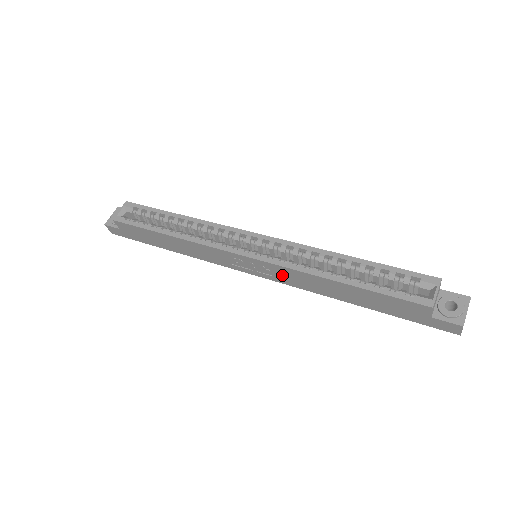
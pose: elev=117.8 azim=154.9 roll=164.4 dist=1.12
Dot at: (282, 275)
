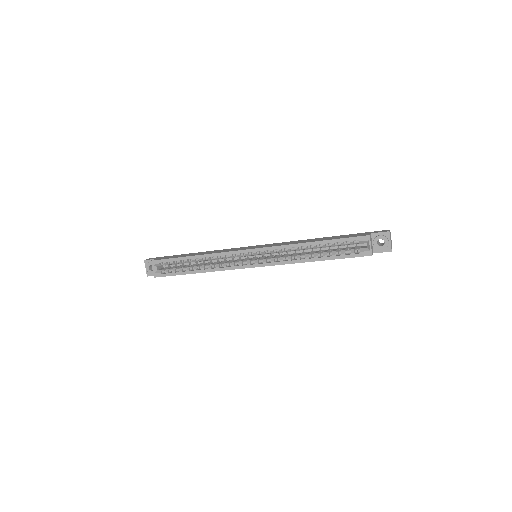
Dot at: occluded
